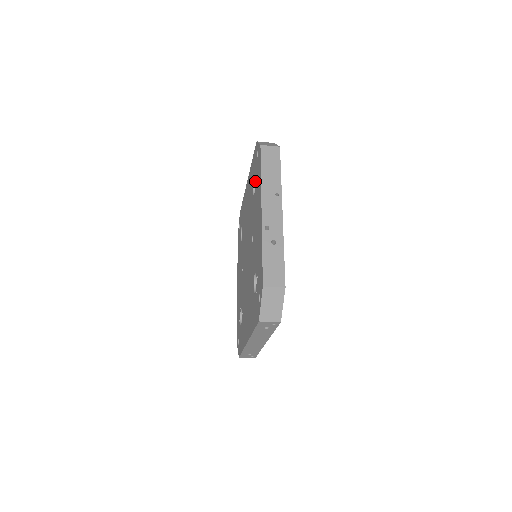
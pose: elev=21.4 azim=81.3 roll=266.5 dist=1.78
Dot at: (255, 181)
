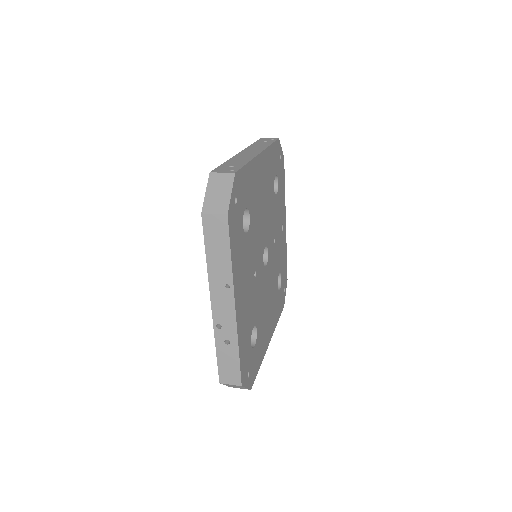
Dot at: occluded
